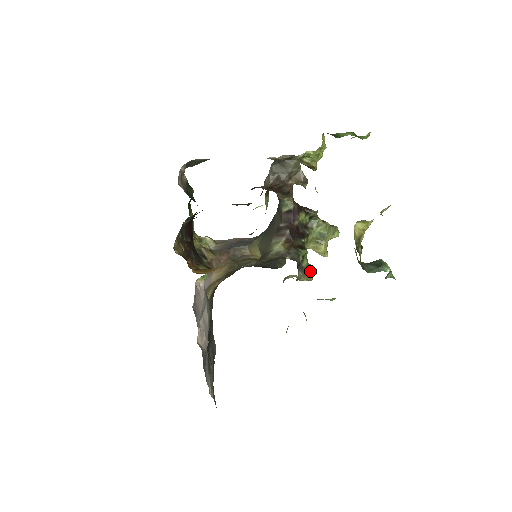
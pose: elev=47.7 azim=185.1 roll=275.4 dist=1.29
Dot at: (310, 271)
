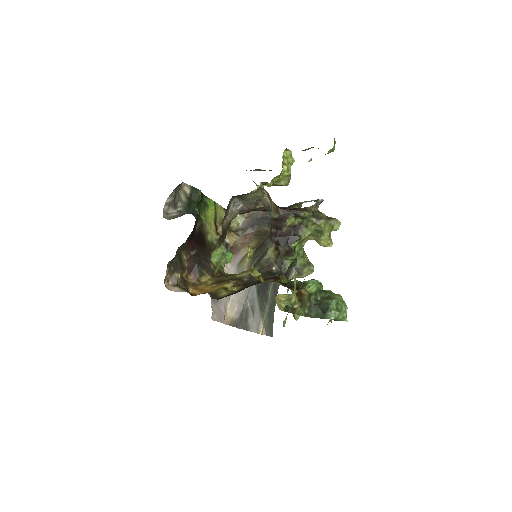
Dot at: (304, 271)
